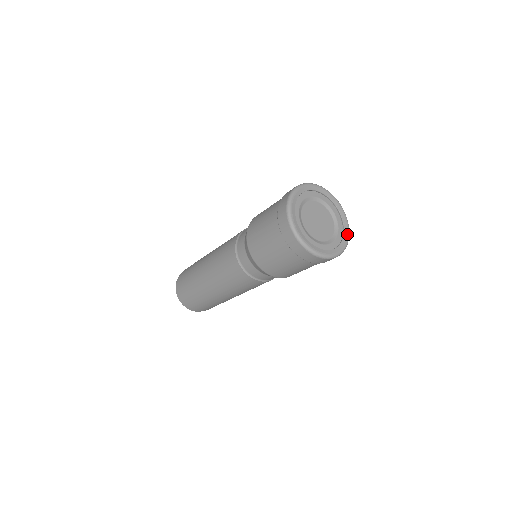
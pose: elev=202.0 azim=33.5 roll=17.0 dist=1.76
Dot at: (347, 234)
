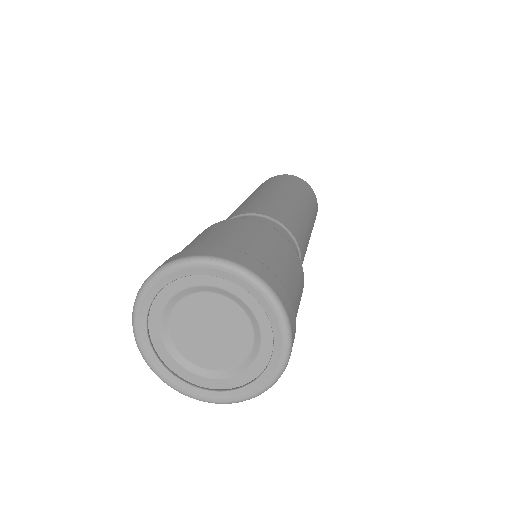
Dot at: (271, 309)
